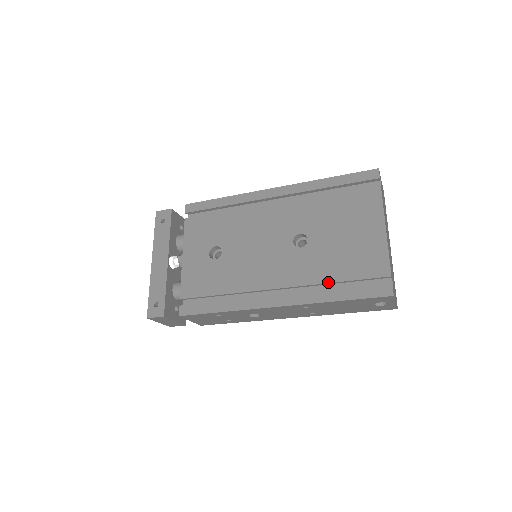
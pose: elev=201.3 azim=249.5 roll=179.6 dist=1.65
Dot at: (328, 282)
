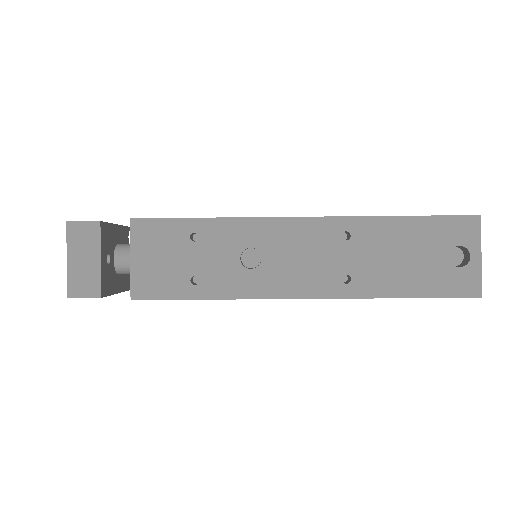
Dot at: occluded
